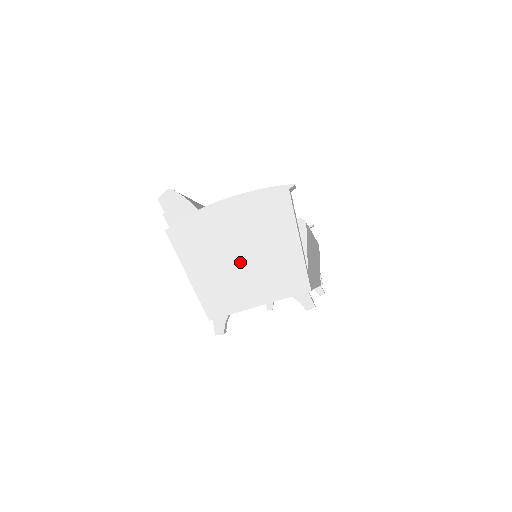
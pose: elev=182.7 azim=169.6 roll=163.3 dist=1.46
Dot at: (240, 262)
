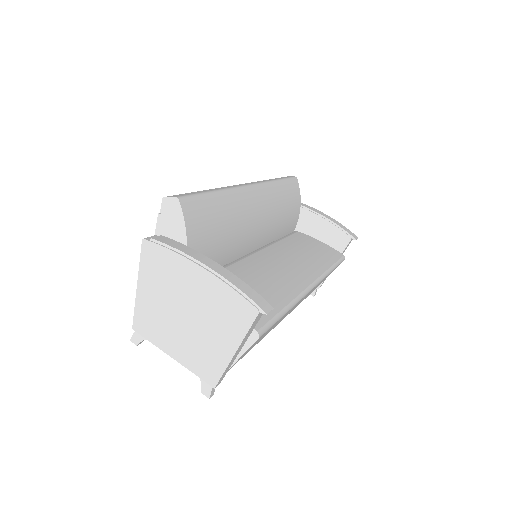
Dot at: (180, 319)
